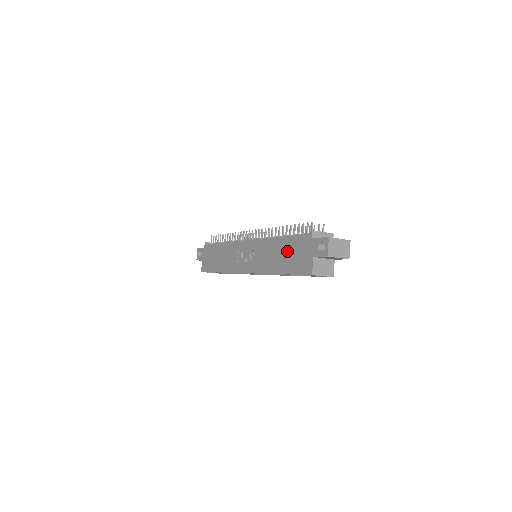
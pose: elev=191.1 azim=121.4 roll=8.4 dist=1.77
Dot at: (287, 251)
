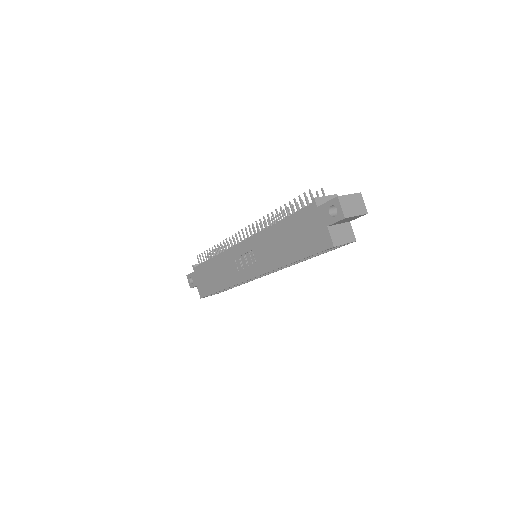
Dot at: (292, 234)
